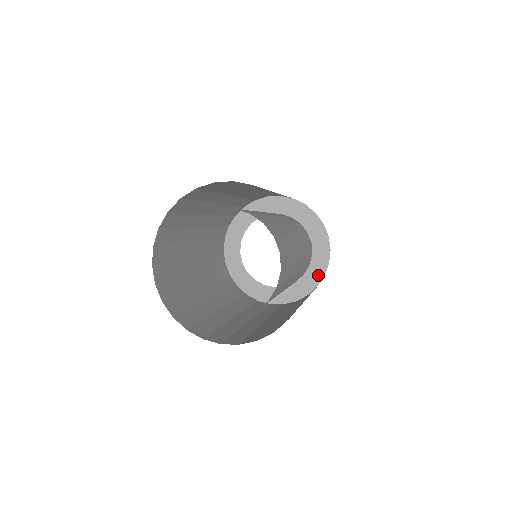
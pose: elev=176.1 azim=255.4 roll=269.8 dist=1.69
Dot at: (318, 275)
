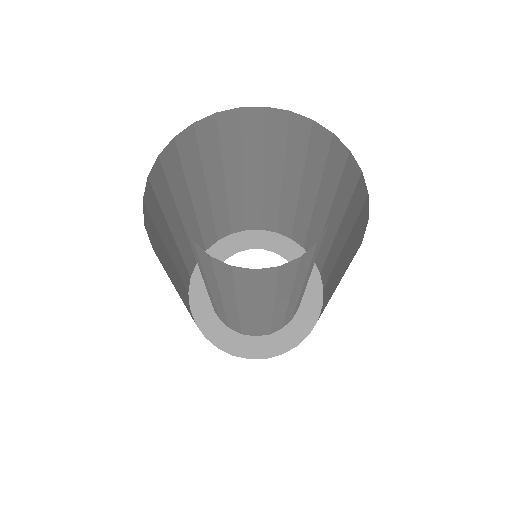
Dot at: (310, 319)
